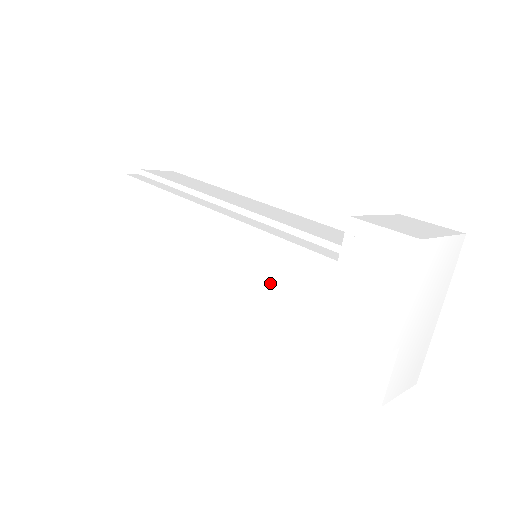
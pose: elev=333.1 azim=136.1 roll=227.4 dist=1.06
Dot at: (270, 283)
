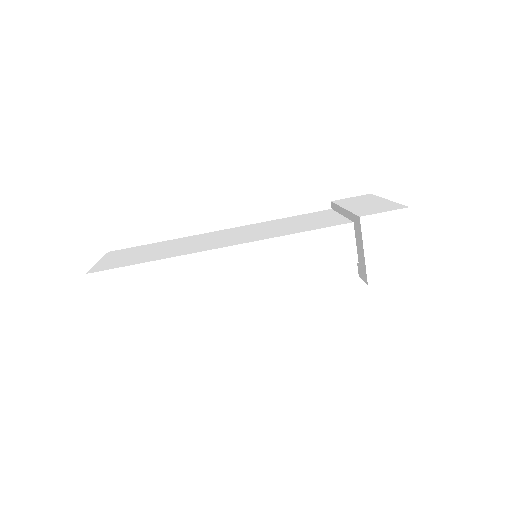
Dot at: occluded
